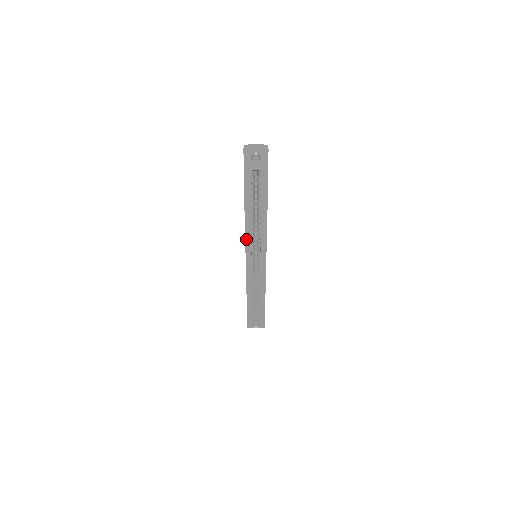
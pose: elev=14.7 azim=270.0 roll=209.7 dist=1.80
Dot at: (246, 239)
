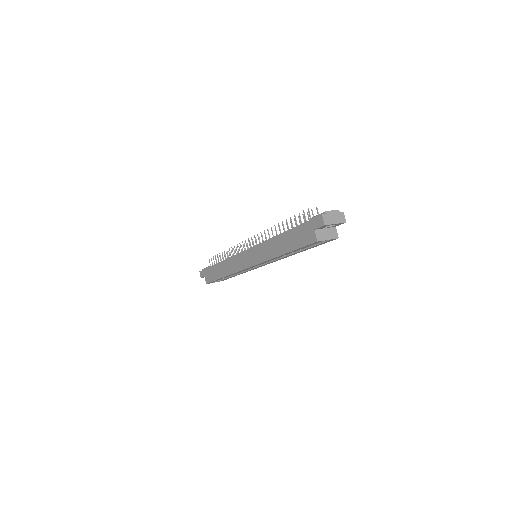
Dot at: (266, 261)
